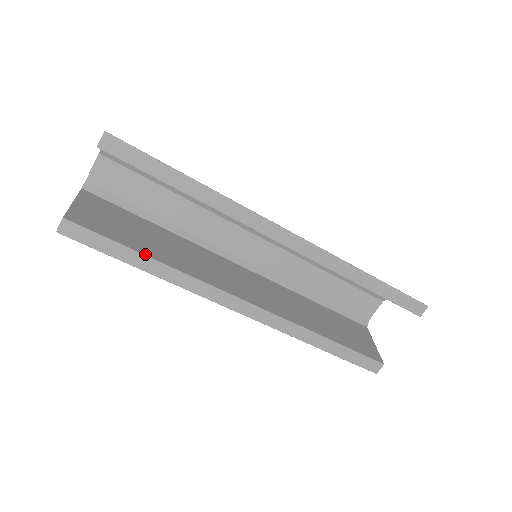
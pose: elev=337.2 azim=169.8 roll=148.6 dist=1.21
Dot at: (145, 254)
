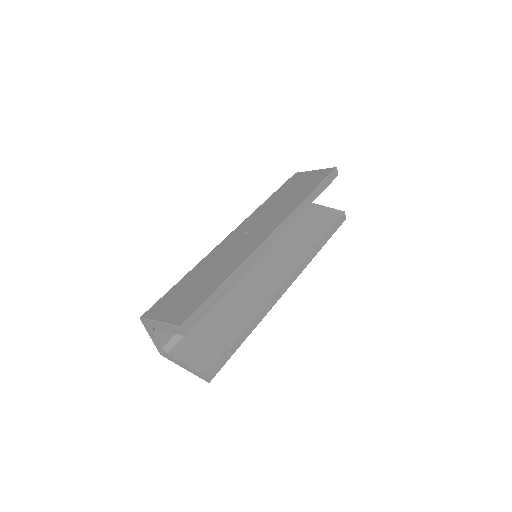
Dot at: (241, 332)
